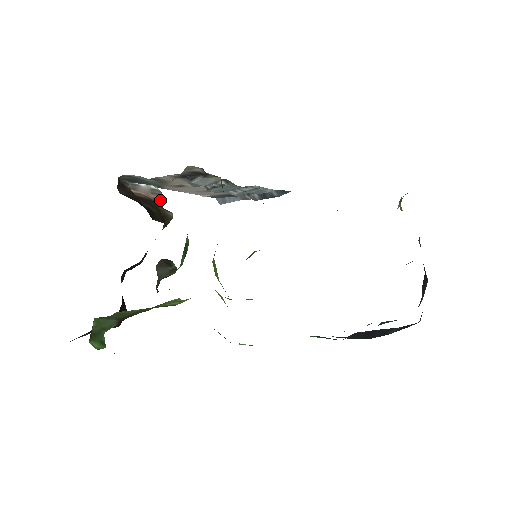
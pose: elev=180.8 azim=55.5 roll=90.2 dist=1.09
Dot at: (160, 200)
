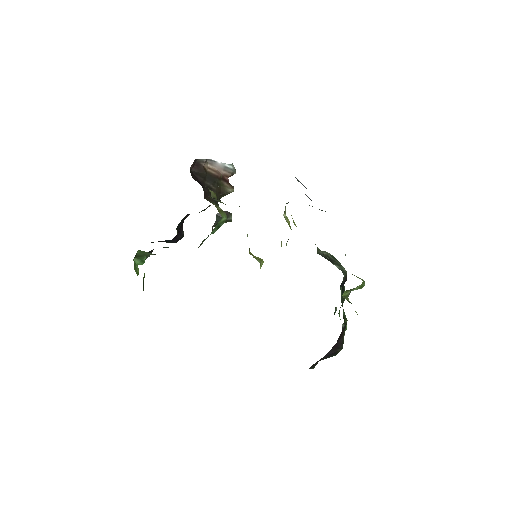
Dot at: (229, 176)
